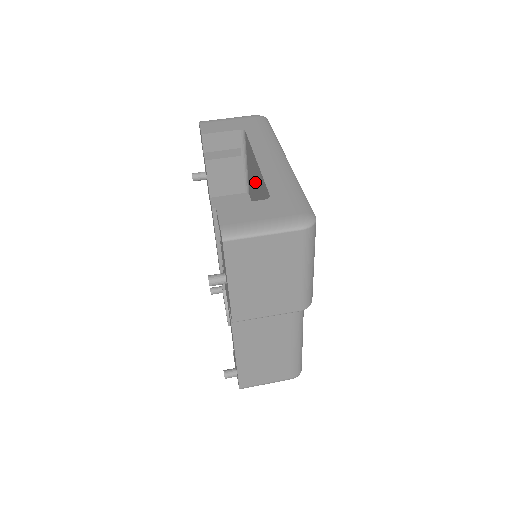
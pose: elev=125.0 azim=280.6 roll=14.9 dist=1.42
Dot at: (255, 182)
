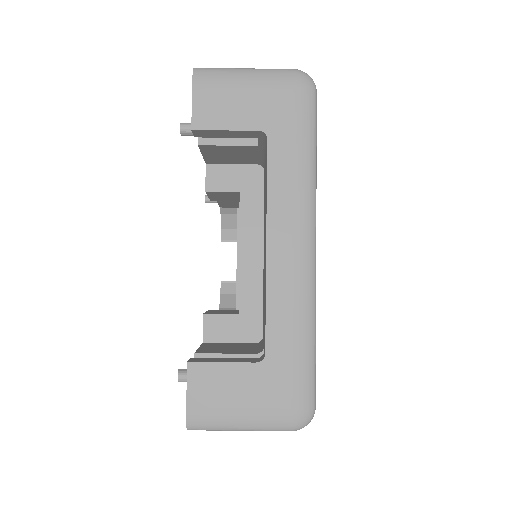
Dot at: occluded
